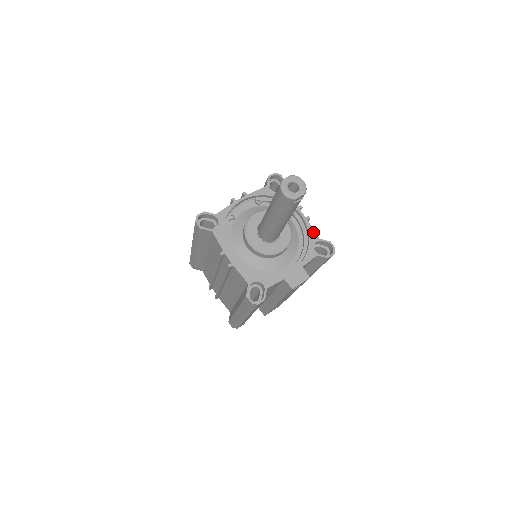
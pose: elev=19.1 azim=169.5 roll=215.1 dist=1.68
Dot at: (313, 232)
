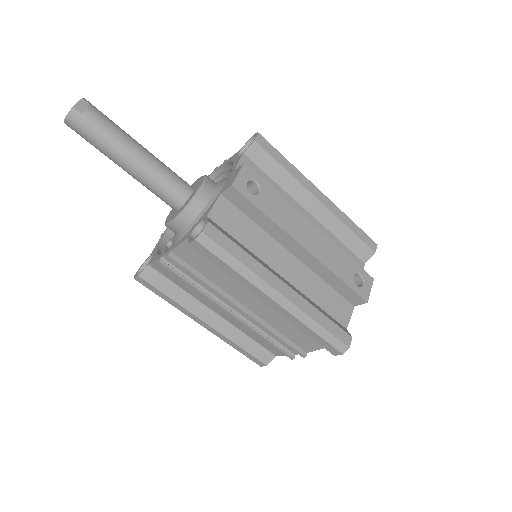
Dot at: (232, 157)
